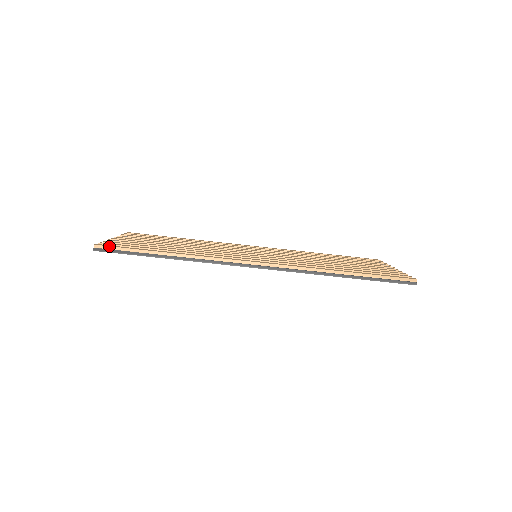
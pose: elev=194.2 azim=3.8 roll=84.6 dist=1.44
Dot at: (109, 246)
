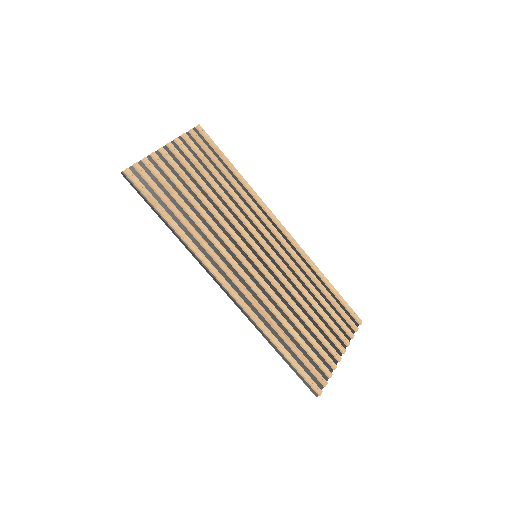
Dot at: (134, 181)
